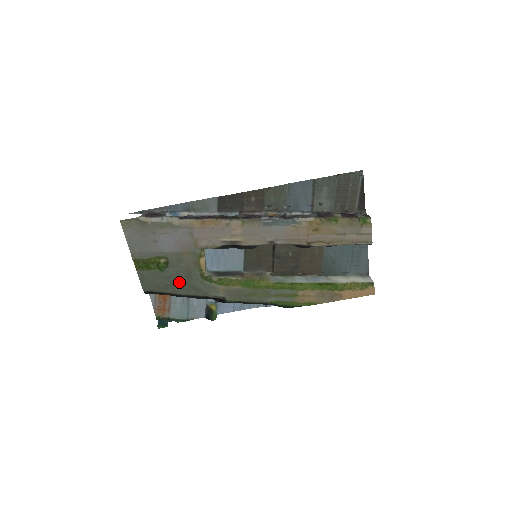
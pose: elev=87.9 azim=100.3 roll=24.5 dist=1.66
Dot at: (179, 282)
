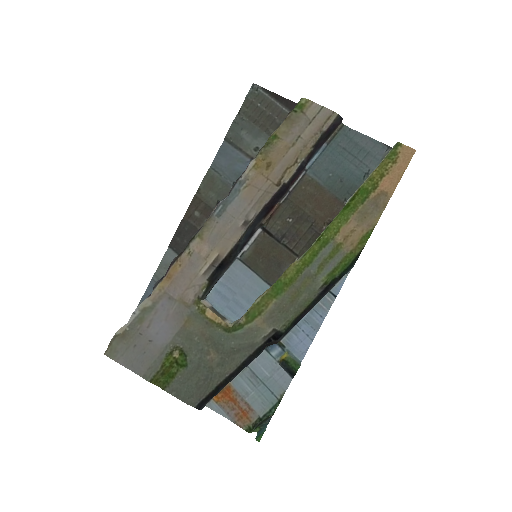
Dot at: (214, 361)
